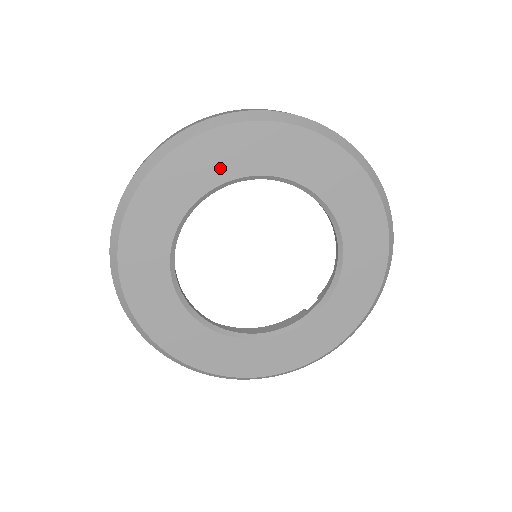
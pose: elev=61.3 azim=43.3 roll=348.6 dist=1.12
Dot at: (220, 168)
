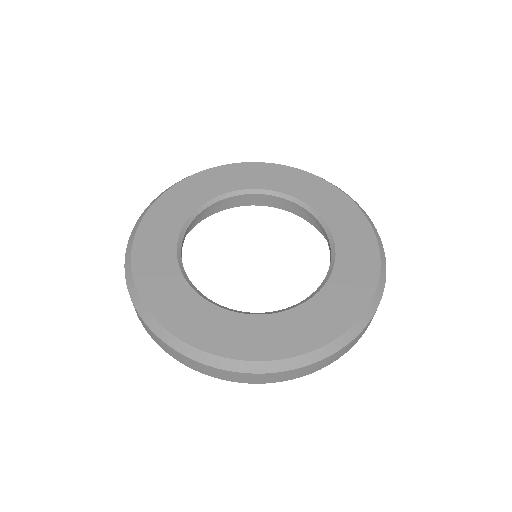
Dot at: (182, 209)
